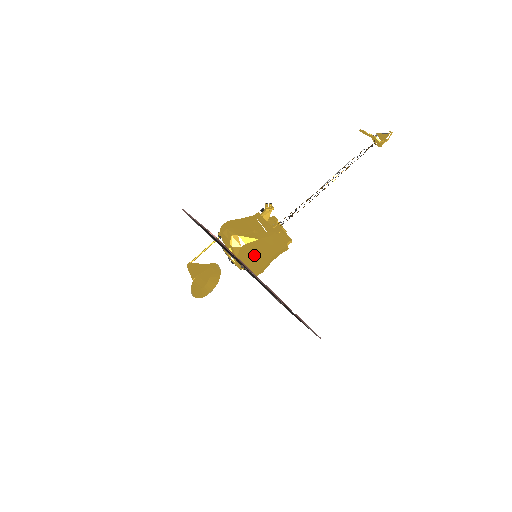
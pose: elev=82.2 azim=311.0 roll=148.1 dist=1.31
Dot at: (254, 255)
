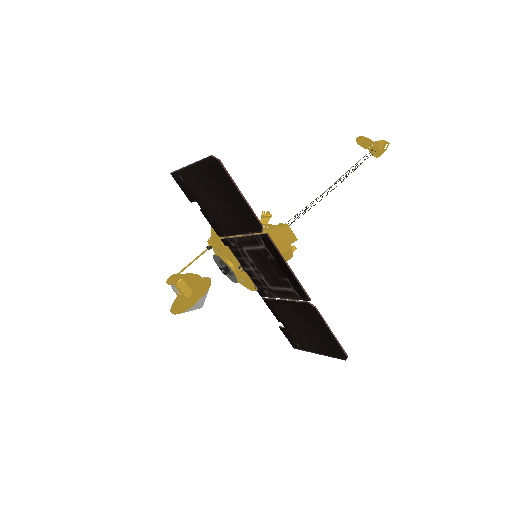
Dot at: occluded
